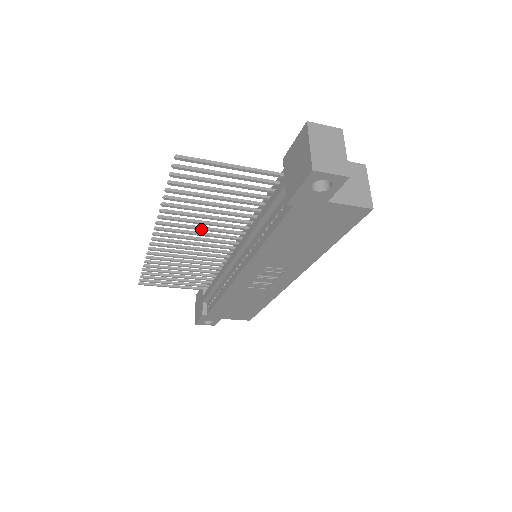
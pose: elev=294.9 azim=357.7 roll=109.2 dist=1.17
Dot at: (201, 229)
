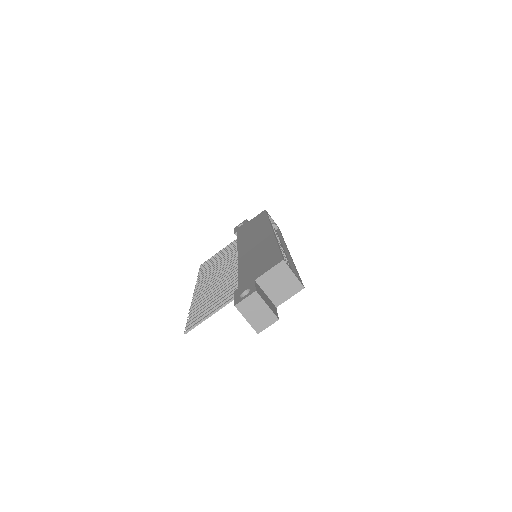
Dot at: occluded
